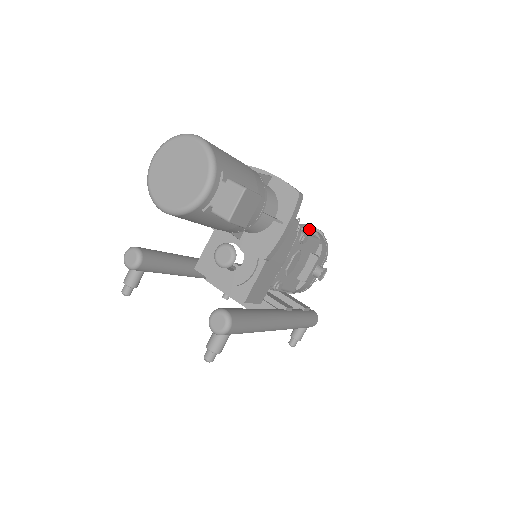
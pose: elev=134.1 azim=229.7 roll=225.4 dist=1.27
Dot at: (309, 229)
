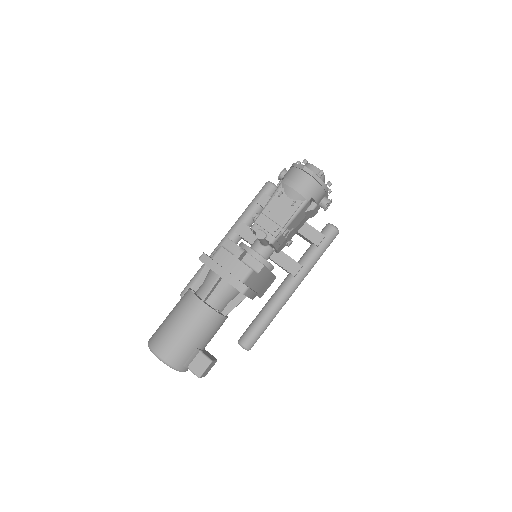
Dot at: (294, 196)
